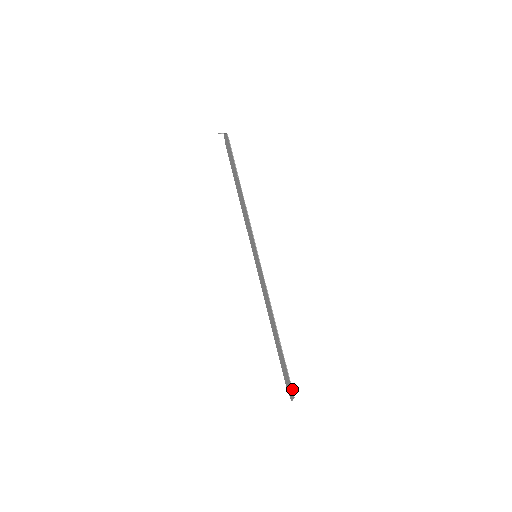
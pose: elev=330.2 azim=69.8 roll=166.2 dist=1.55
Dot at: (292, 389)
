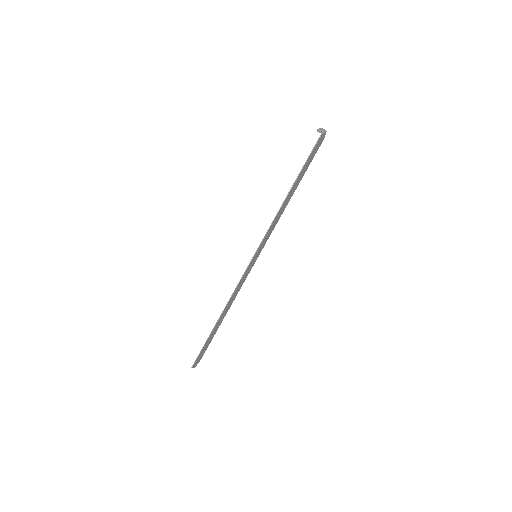
Dot at: (195, 362)
